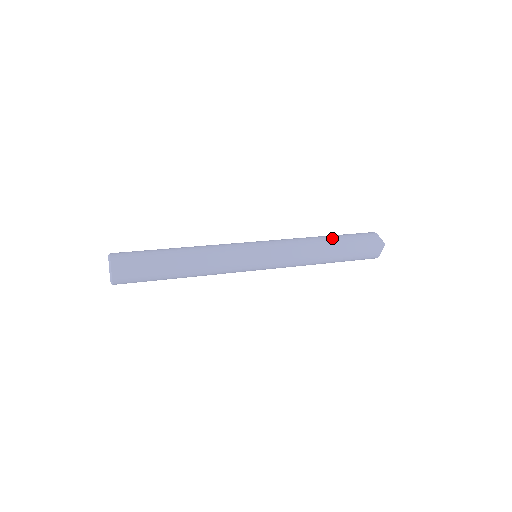
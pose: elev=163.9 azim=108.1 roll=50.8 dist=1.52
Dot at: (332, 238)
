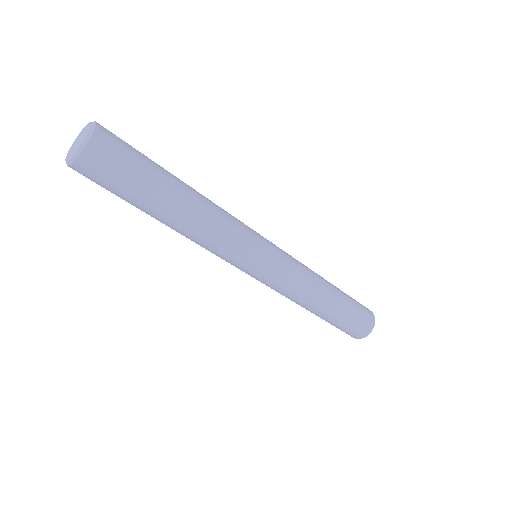
Dot at: occluded
